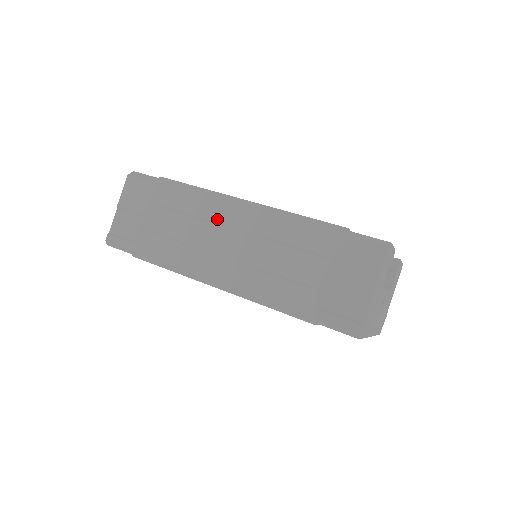
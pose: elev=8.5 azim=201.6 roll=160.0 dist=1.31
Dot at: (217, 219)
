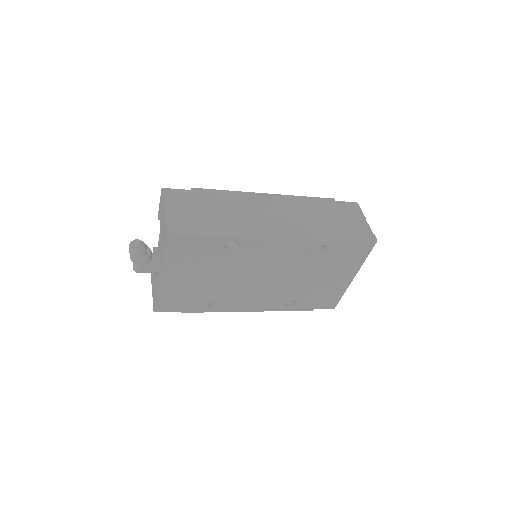
Dot at: (257, 202)
